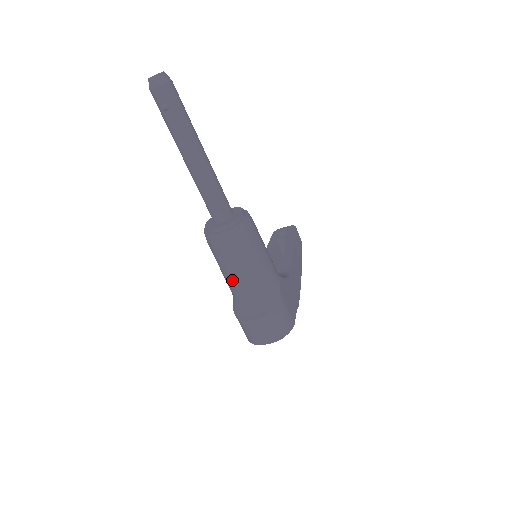
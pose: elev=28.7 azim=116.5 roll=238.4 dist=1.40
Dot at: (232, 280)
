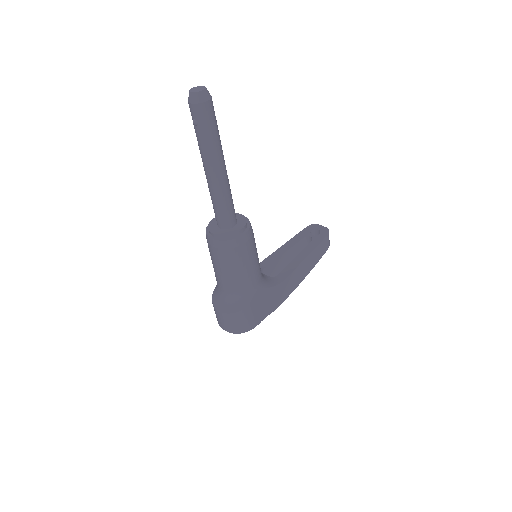
Dot at: (215, 273)
